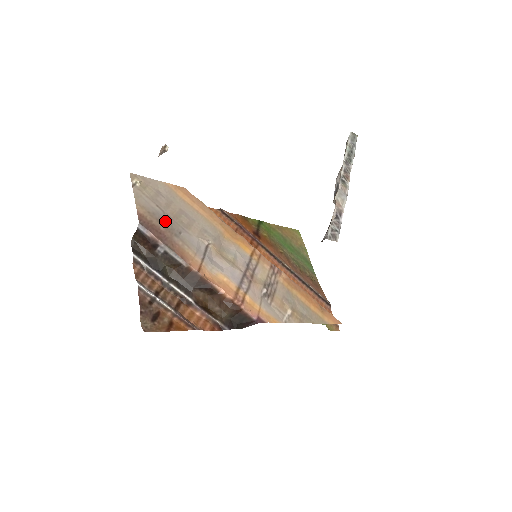
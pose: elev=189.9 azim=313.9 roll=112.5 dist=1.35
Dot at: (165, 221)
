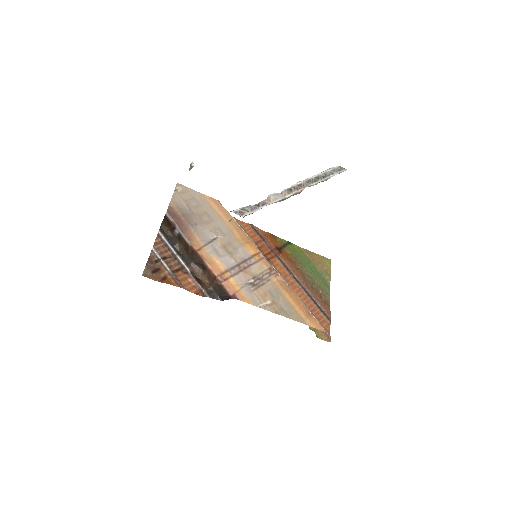
Dot at: (188, 215)
